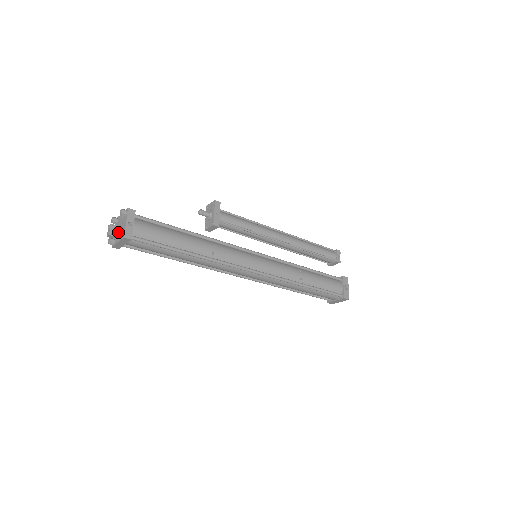
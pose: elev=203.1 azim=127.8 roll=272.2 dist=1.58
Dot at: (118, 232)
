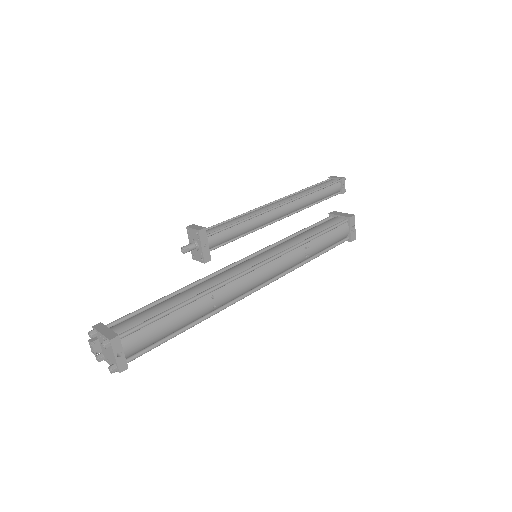
Dot at: (110, 371)
